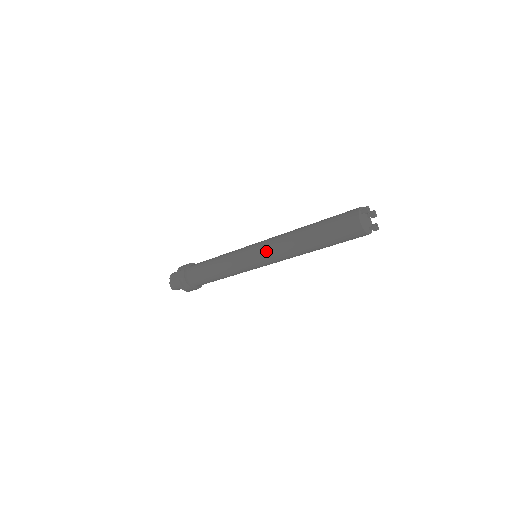
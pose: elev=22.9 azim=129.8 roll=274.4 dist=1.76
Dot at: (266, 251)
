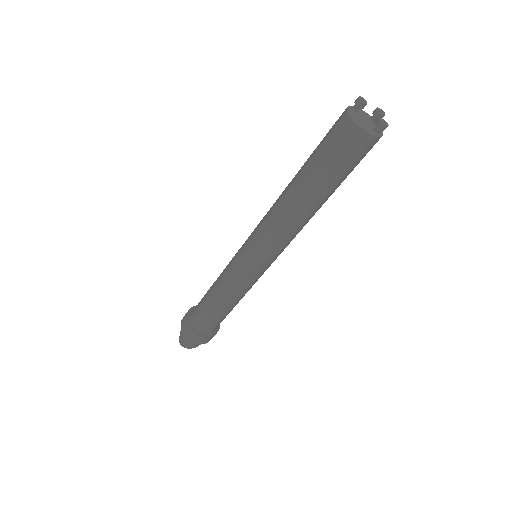
Dot at: (256, 233)
